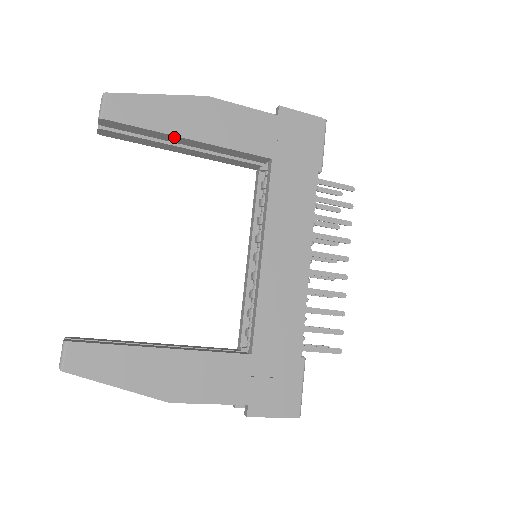
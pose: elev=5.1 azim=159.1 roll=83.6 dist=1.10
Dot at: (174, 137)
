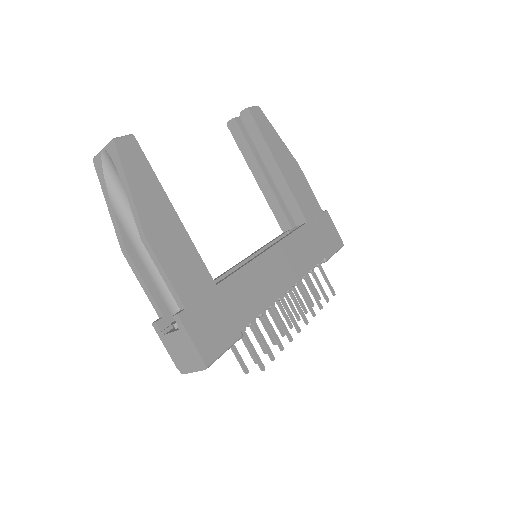
Dot at: (270, 156)
